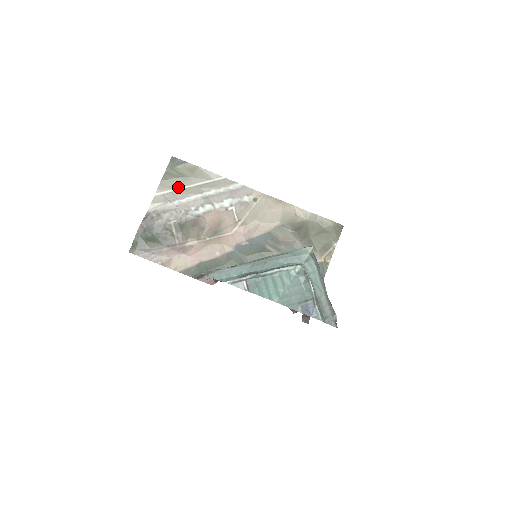
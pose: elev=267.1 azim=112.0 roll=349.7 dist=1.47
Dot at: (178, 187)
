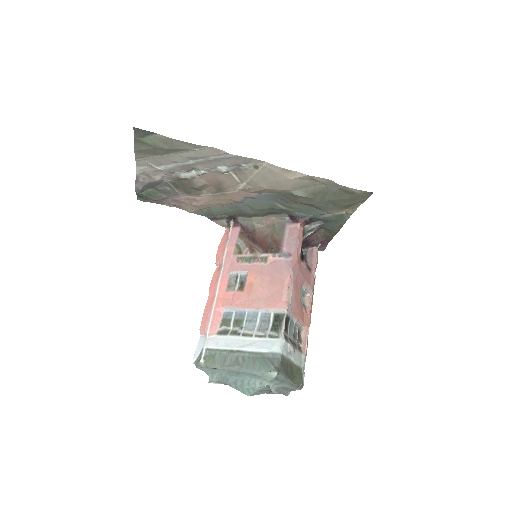
Dot at: (158, 155)
